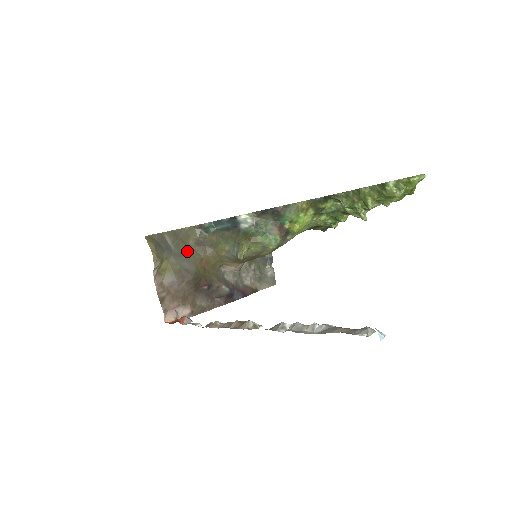
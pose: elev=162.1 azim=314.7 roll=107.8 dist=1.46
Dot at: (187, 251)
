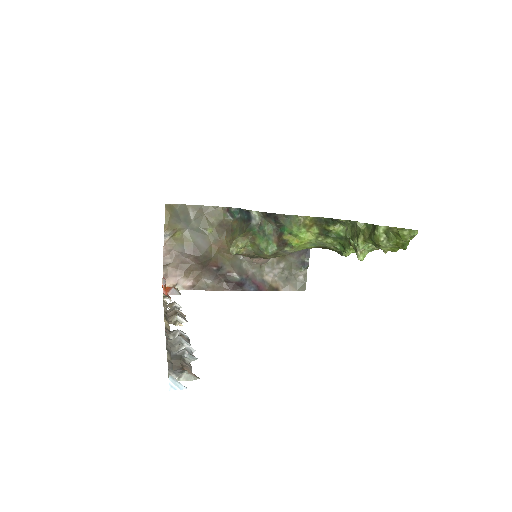
Dot at: (207, 229)
